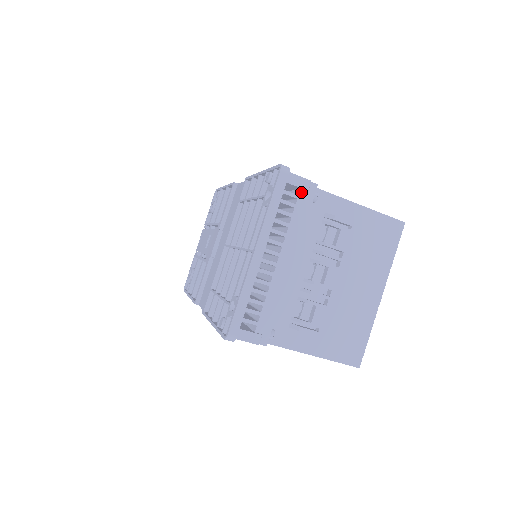
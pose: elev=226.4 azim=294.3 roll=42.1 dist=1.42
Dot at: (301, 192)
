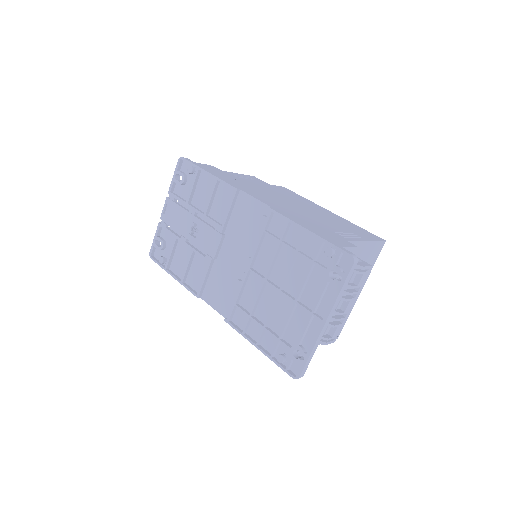
Dot at: occluded
